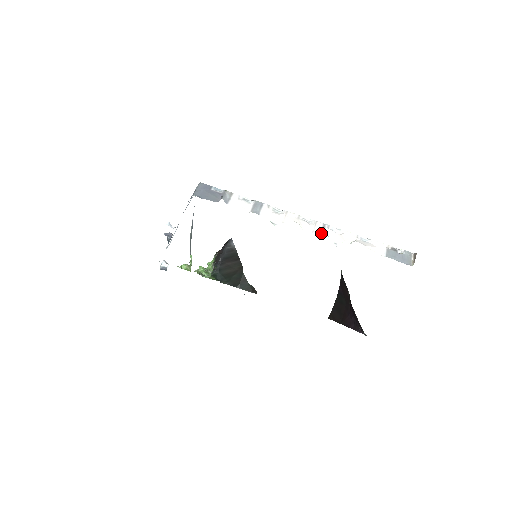
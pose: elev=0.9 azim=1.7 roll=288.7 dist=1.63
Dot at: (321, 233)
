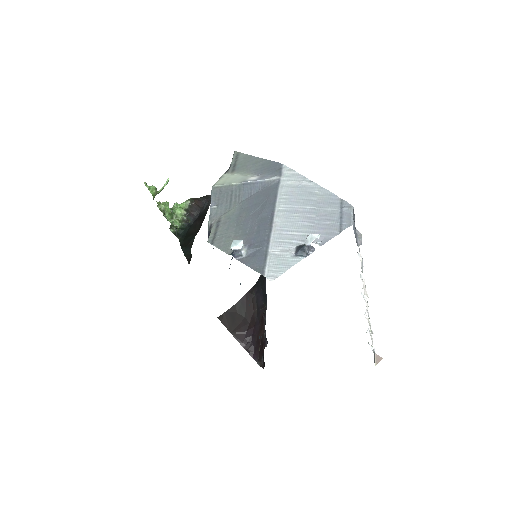
Dot at: occluded
